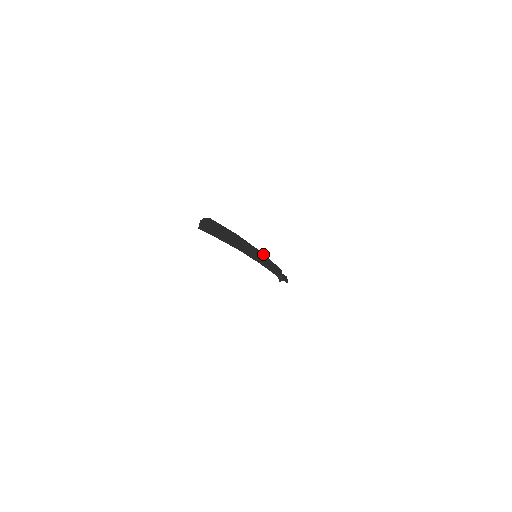
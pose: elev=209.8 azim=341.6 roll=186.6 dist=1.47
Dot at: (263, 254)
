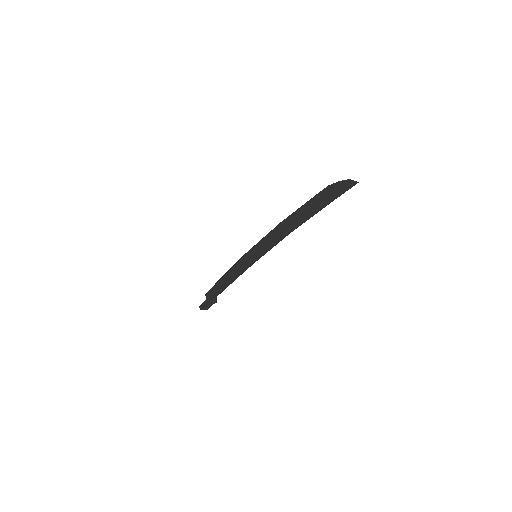
Dot at: (236, 263)
